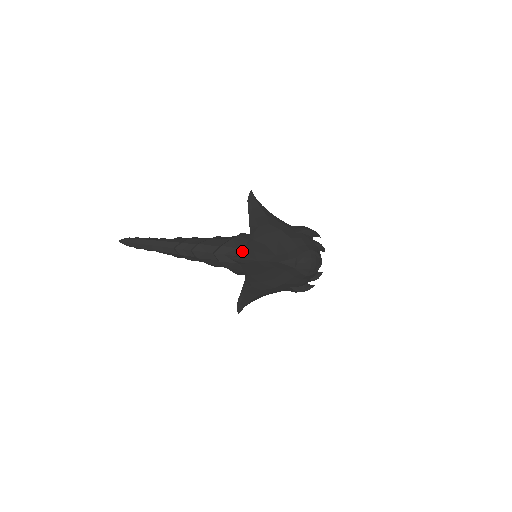
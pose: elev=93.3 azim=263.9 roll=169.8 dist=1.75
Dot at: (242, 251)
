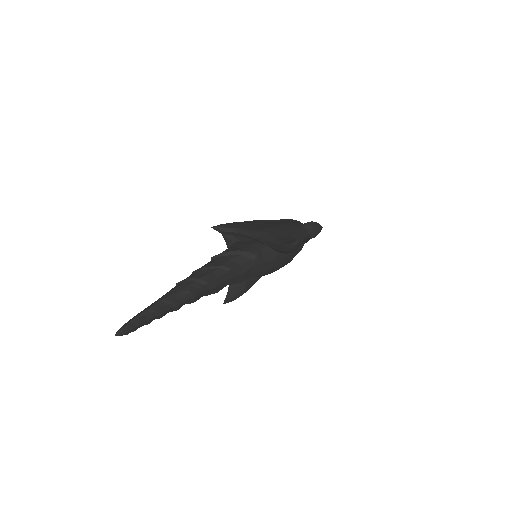
Dot at: (222, 235)
